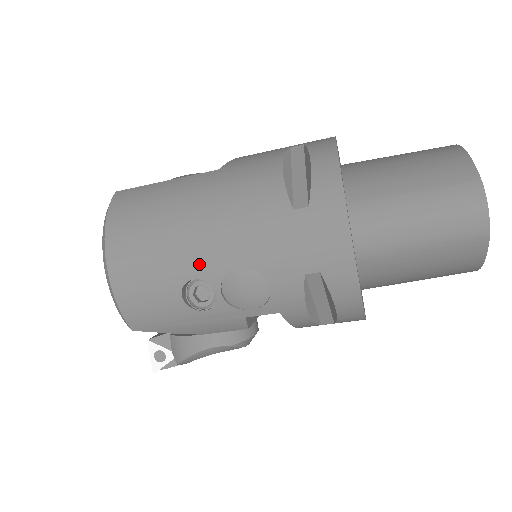
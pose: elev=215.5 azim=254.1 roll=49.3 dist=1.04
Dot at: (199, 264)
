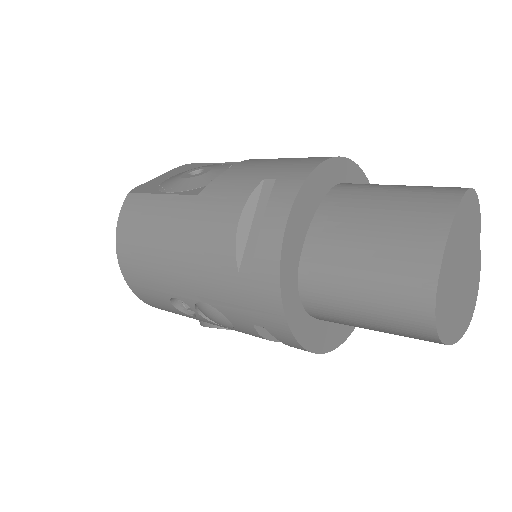
Dot at: (176, 289)
